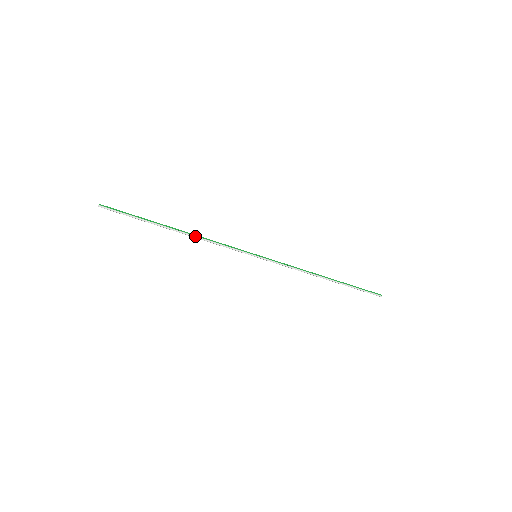
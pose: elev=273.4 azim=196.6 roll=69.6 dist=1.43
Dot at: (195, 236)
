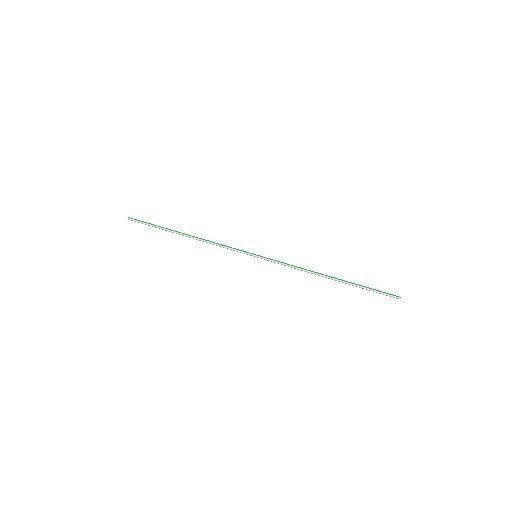
Dot at: (200, 239)
